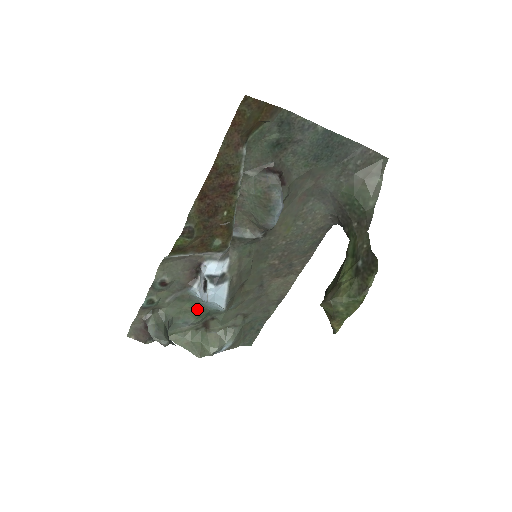
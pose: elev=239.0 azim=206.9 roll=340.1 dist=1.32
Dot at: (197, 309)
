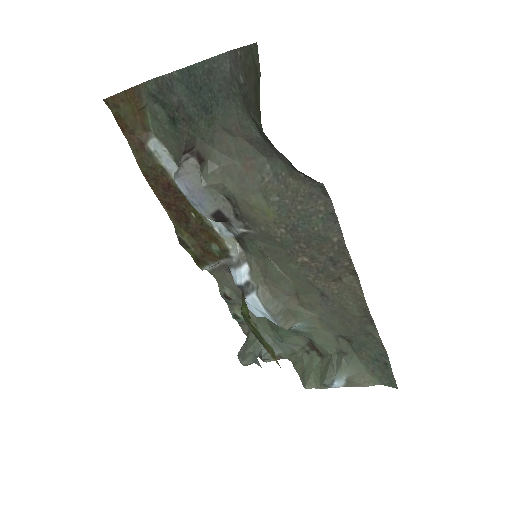
Dot at: (275, 326)
